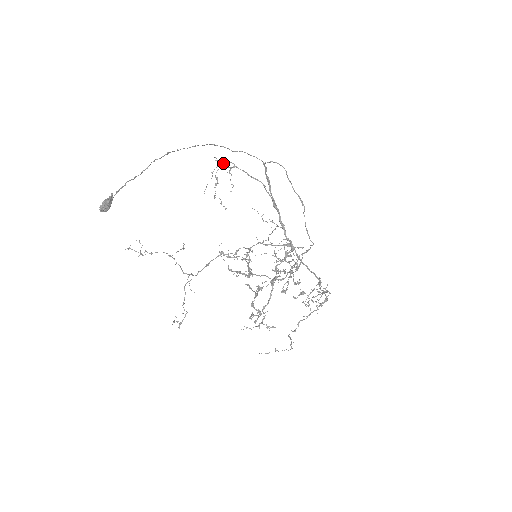
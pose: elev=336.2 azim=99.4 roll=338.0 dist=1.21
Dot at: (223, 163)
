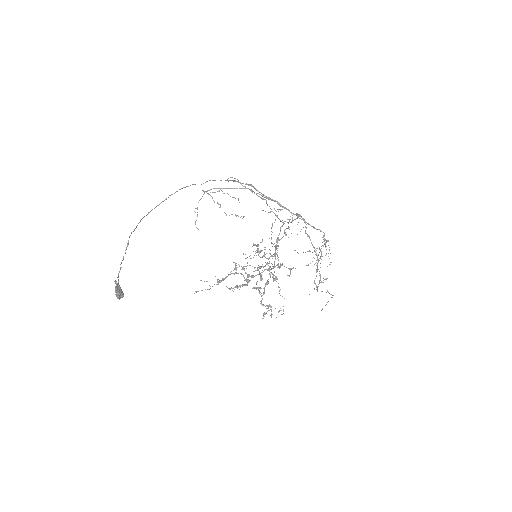
Dot at: (210, 192)
